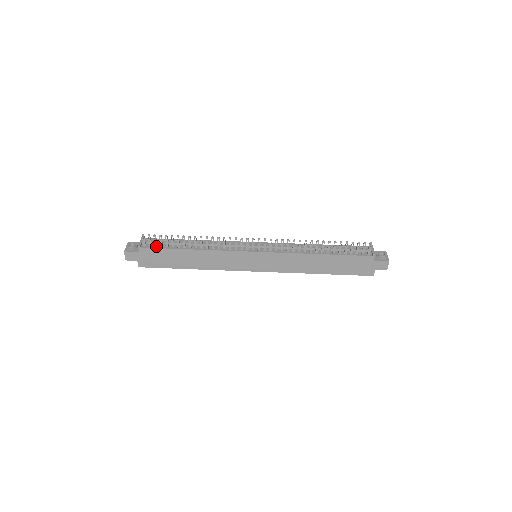
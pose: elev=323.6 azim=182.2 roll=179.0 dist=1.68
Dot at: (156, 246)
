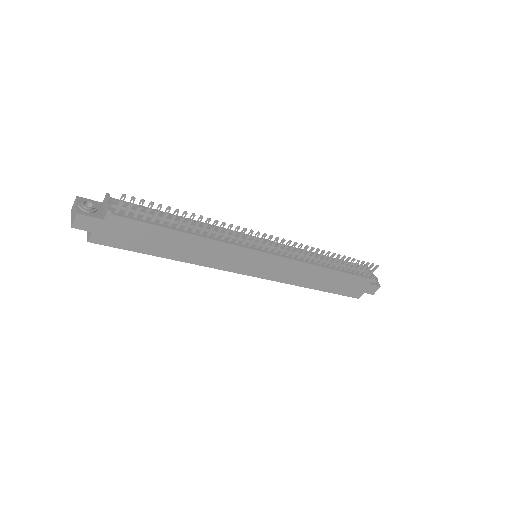
Dot at: (135, 216)
